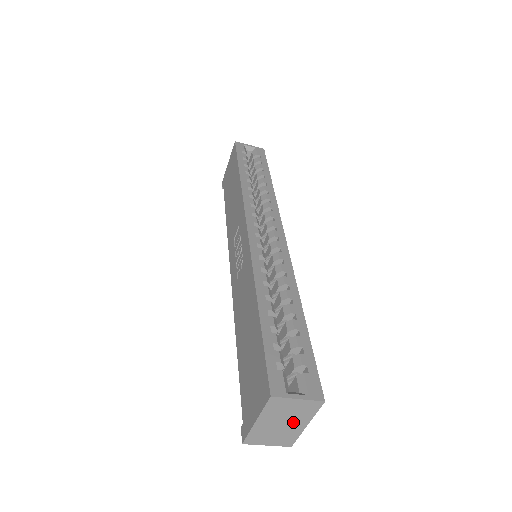
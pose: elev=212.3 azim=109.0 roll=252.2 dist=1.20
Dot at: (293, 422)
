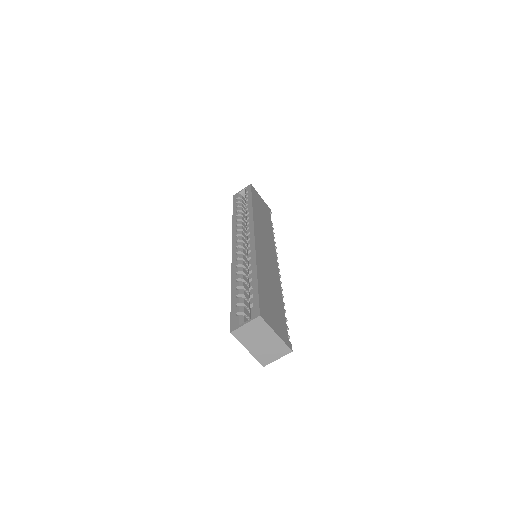
Dot at: (266, 337)
